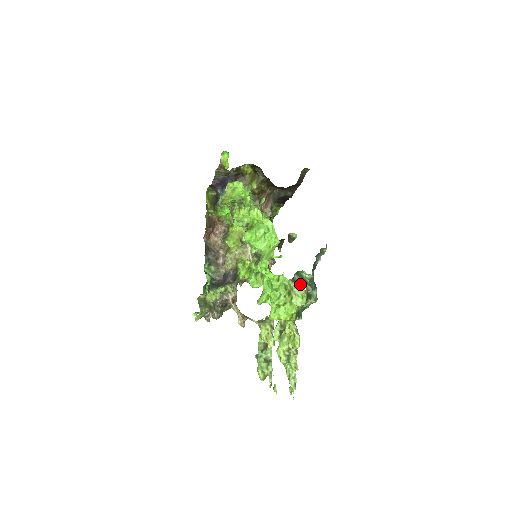
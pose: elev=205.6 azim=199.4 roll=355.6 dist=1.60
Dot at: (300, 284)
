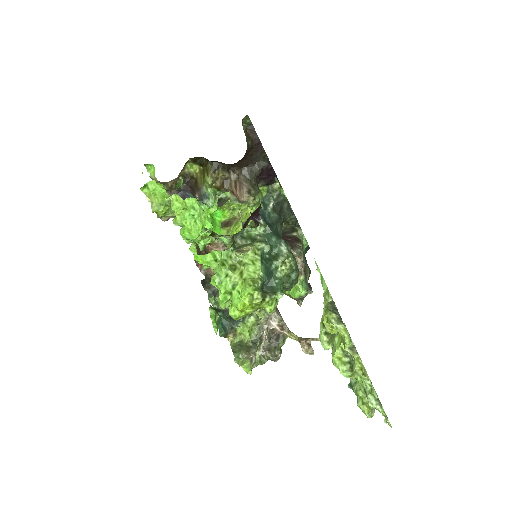
Dot at: (243, 247)
